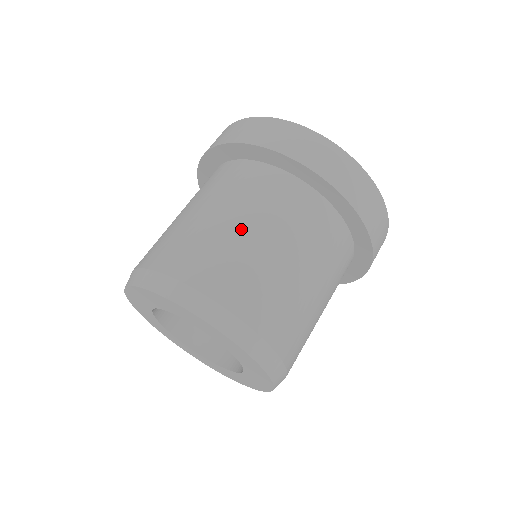
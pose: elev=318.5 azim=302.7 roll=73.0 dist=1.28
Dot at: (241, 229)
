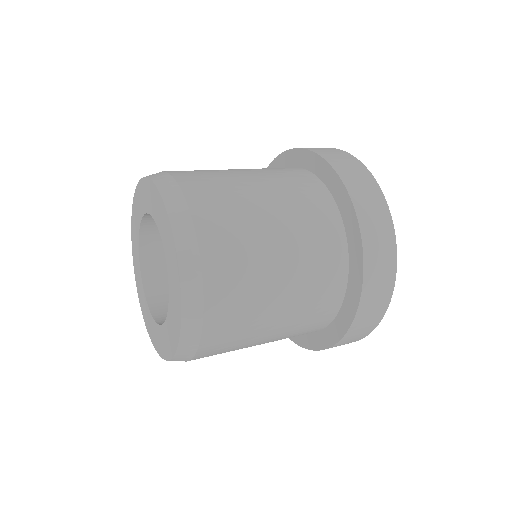
Dot at: (278, 288)
